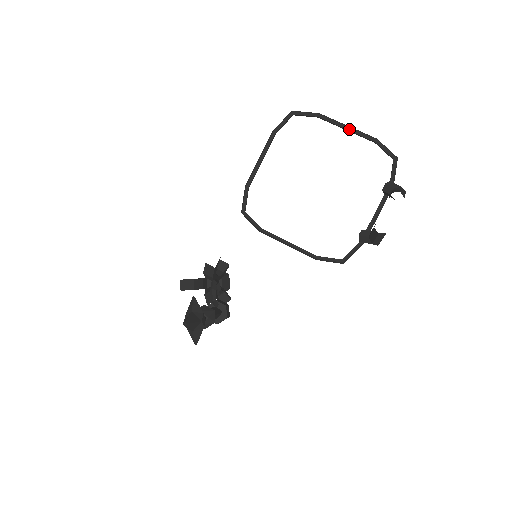
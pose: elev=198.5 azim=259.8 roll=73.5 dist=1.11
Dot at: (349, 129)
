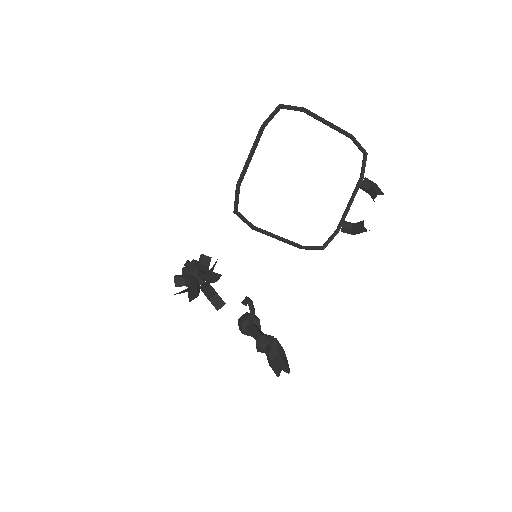
Dot at: (331, 125)
